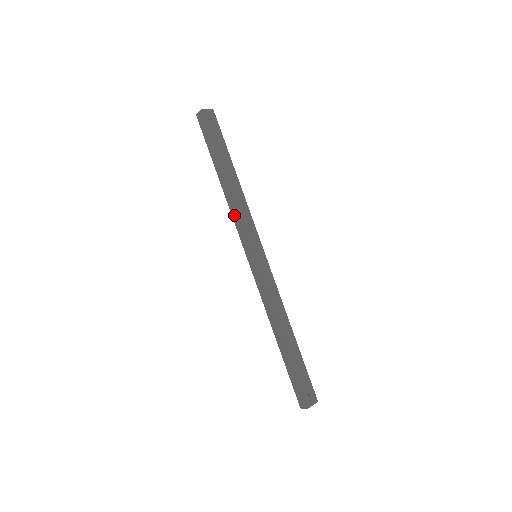
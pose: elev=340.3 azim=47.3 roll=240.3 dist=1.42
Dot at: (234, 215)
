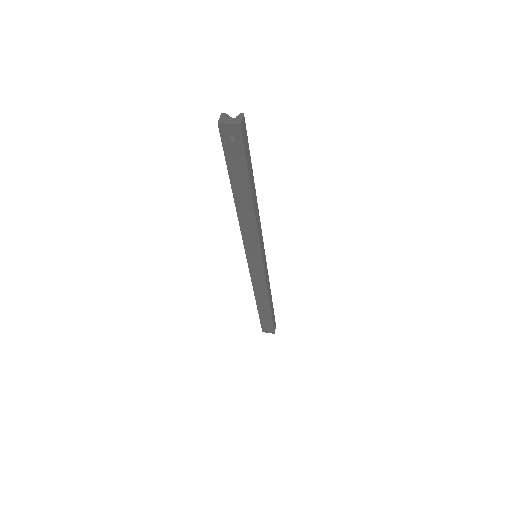
Dot at: occluded
